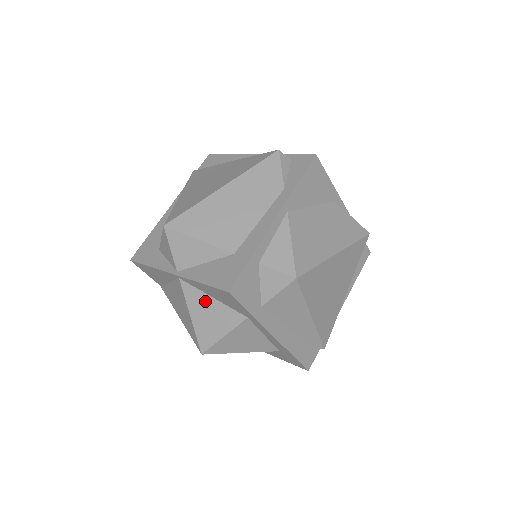
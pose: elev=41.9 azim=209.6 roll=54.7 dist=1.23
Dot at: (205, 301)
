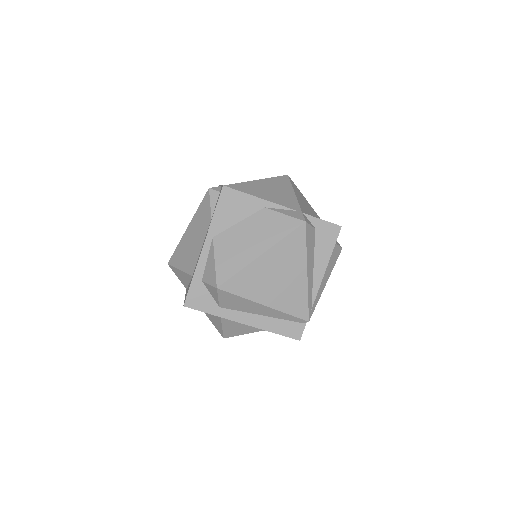
Dot at: occluded
